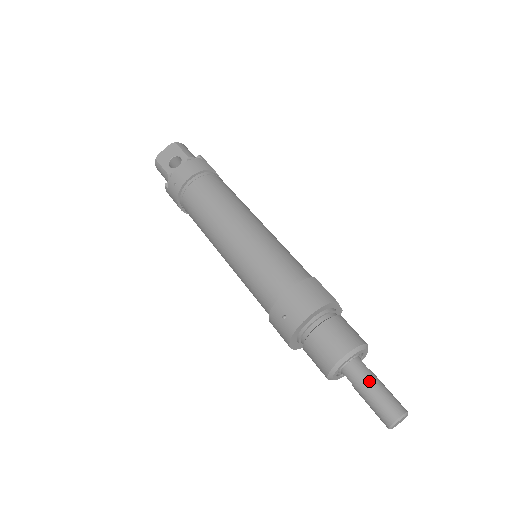
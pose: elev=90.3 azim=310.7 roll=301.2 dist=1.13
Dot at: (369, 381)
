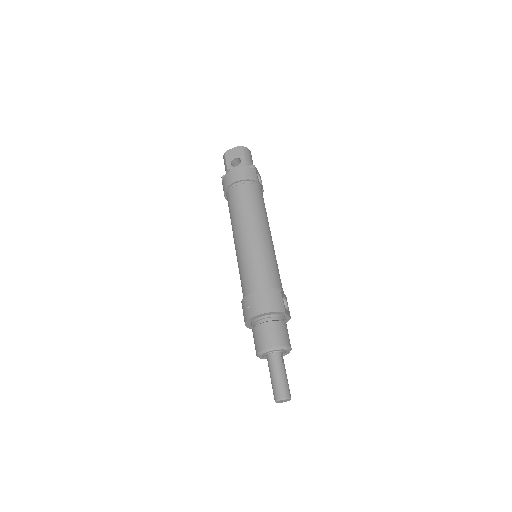
Dot at: (278, 369)
